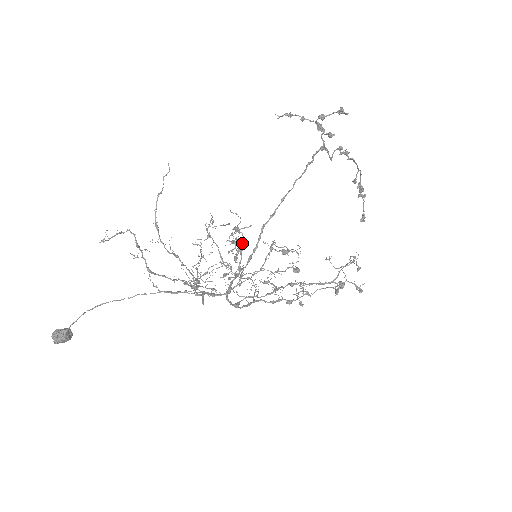
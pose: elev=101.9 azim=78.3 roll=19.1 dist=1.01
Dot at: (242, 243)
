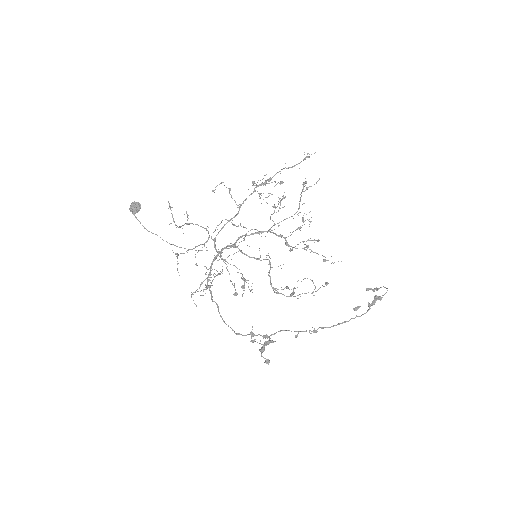
Dot at: occluded
